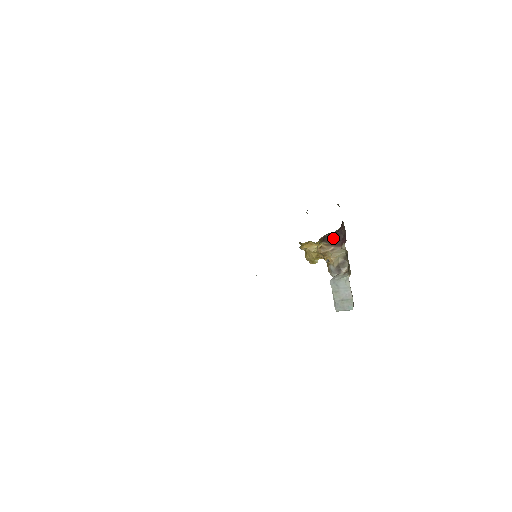
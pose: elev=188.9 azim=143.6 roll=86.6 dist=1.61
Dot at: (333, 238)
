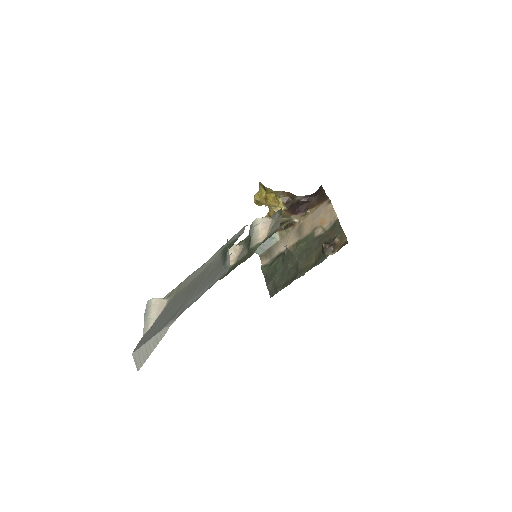
Dot at: (294, 206)
